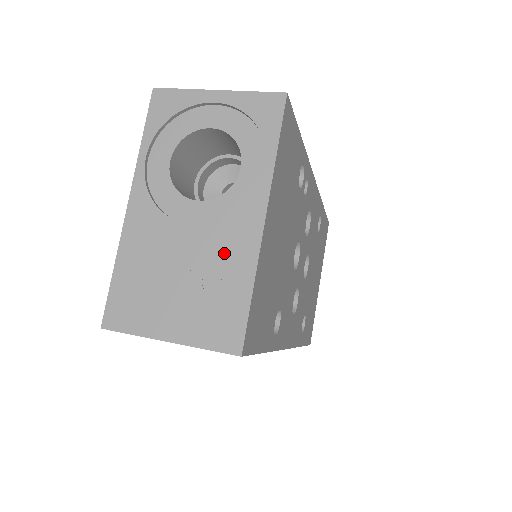
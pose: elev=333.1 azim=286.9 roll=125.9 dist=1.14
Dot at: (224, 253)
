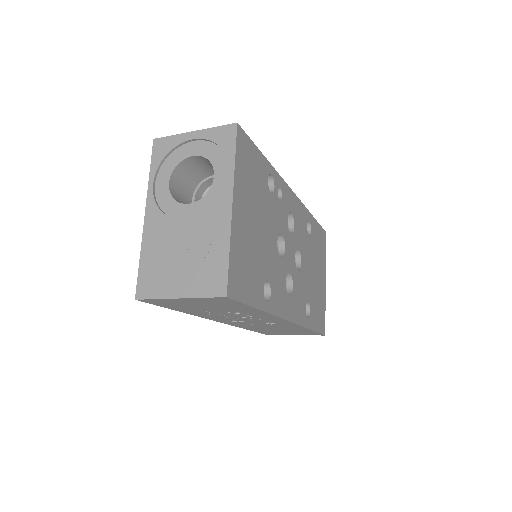
Dot at: (209, 233)
